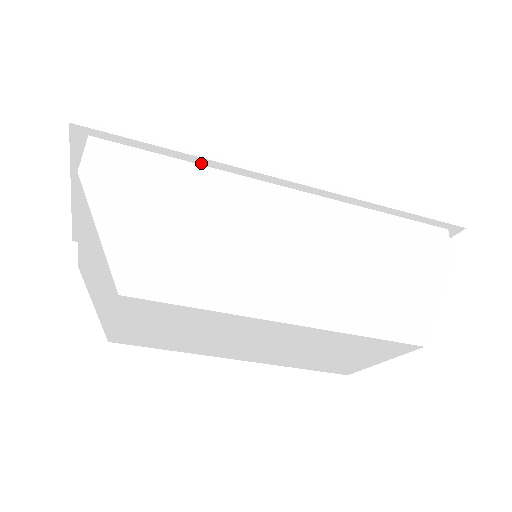
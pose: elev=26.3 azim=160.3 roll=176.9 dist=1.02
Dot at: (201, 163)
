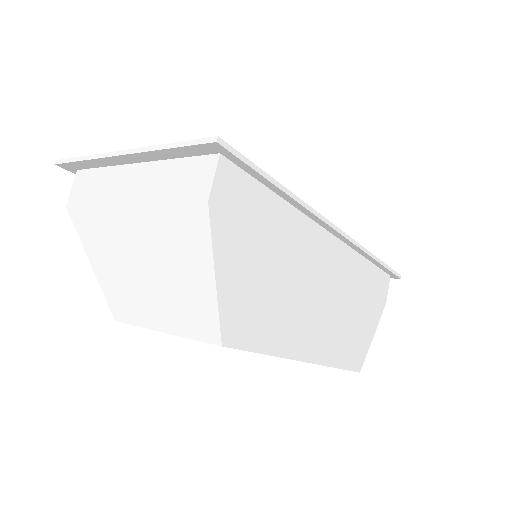
Dot at: (290, 202)
